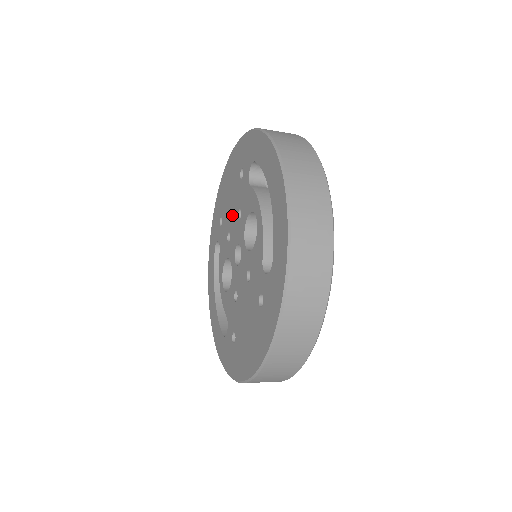
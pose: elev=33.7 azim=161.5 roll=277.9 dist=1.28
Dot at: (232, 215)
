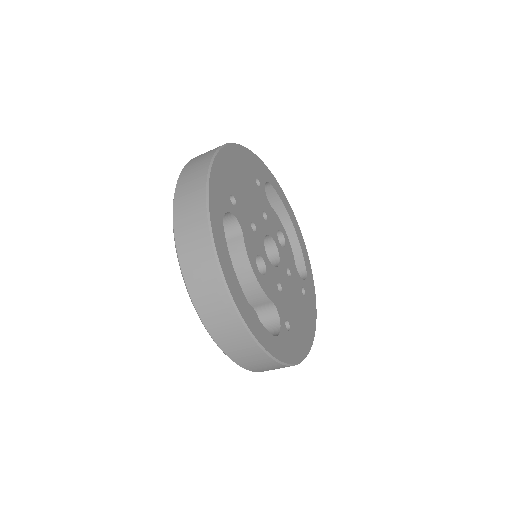
Dot at: occluded
